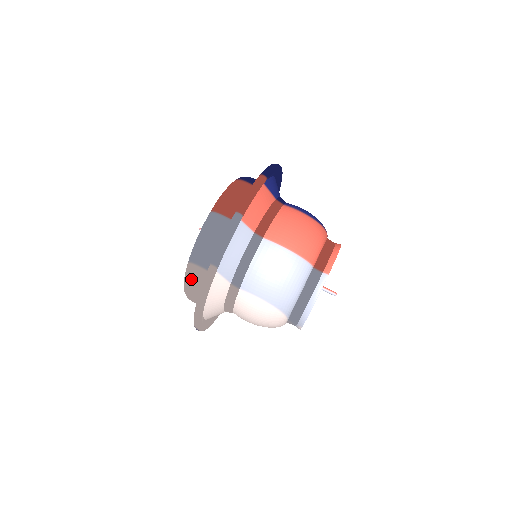
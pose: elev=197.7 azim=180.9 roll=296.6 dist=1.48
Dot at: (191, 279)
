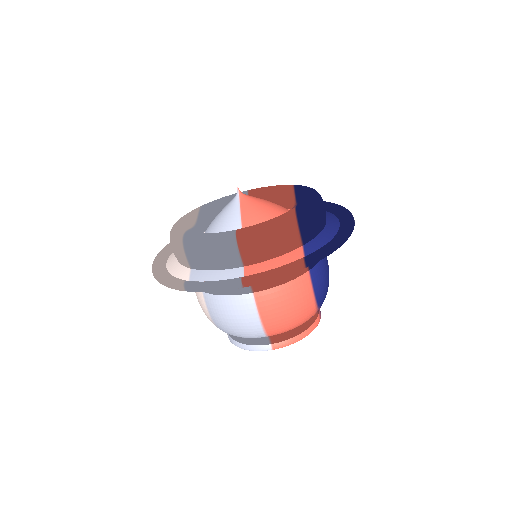
Dot at: (175, 247)
